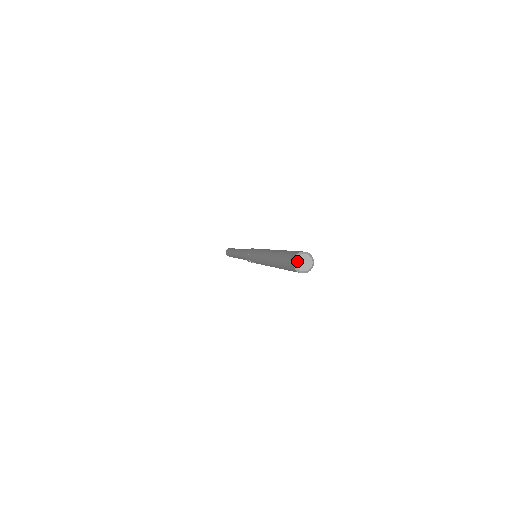
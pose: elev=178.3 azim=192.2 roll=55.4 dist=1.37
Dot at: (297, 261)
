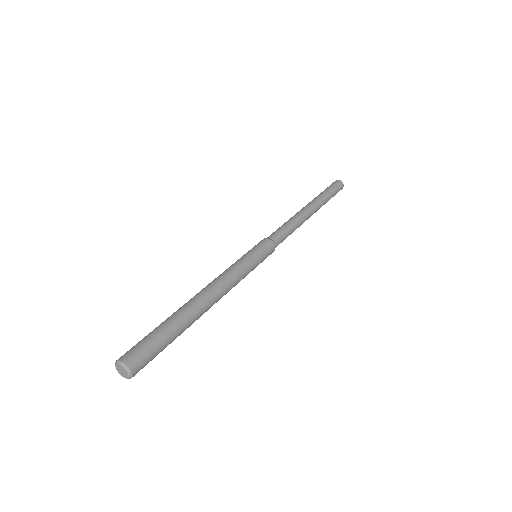
Dot at: (117, 368)
